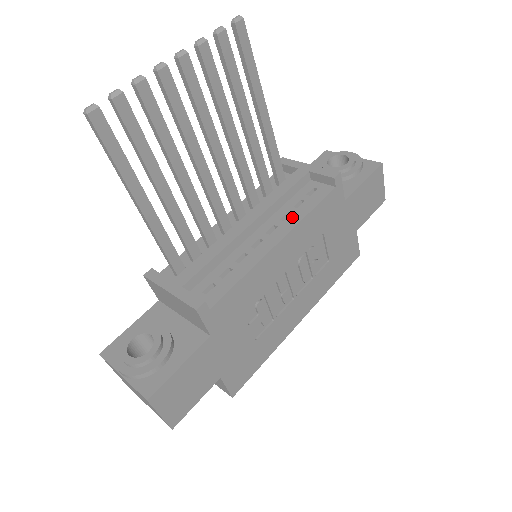
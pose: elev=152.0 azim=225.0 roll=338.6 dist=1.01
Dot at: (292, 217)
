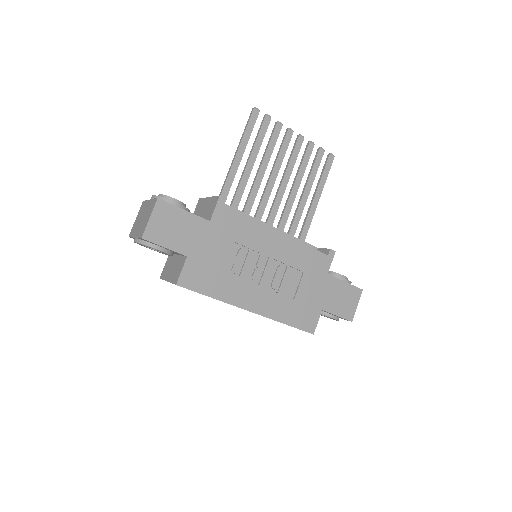
Dot at: occluded
